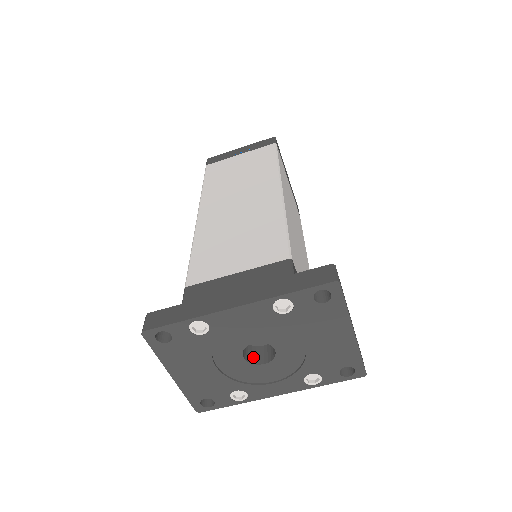
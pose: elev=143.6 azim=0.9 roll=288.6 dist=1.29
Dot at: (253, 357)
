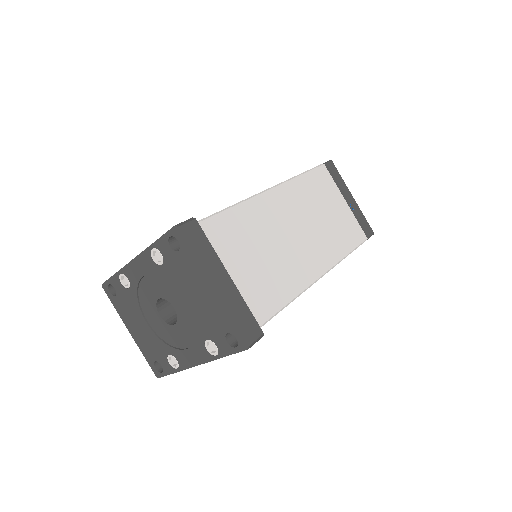
Dot at: (174, 320)
